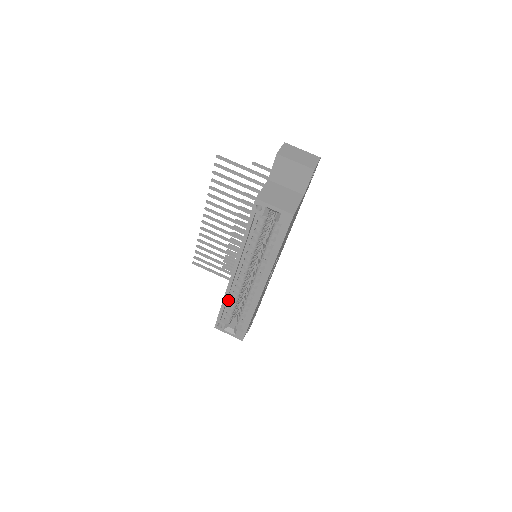
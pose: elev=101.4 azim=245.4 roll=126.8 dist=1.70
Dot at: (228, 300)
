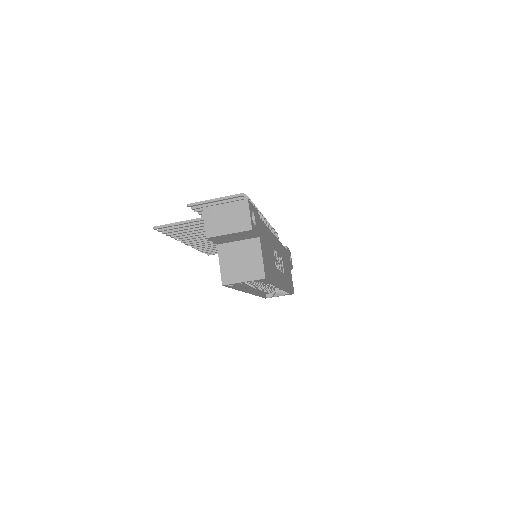
Dot at: occluded
